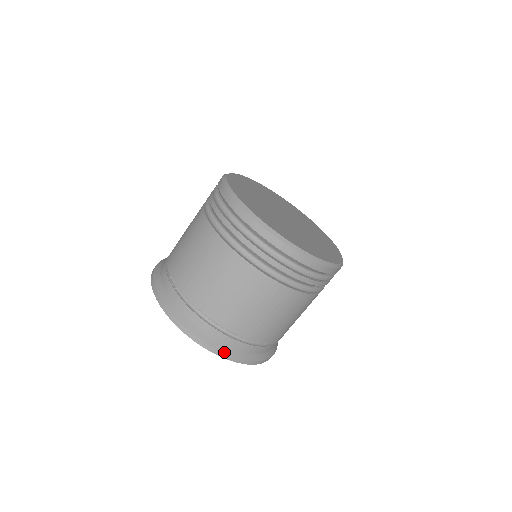
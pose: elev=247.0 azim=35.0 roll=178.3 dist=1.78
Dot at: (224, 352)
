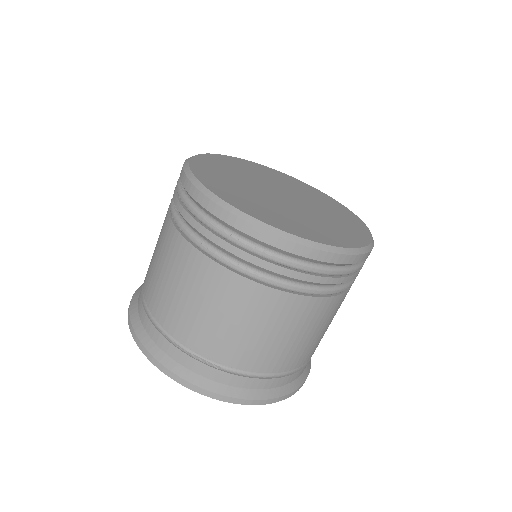
Dot at: (300, 385)
